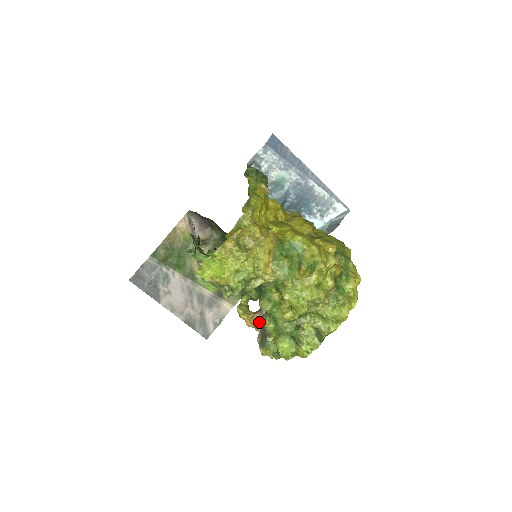
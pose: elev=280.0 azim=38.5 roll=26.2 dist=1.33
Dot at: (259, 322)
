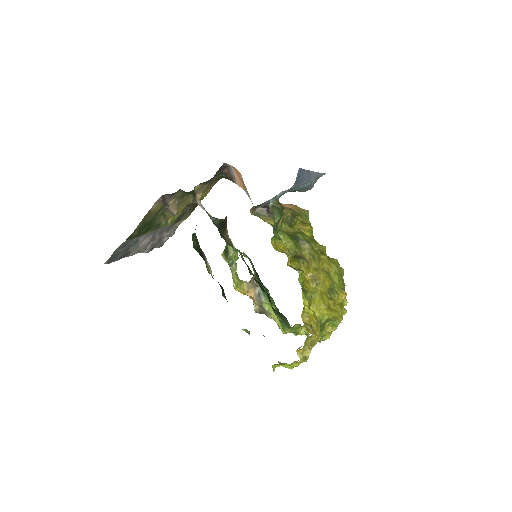
Dot at: (258, 301)
